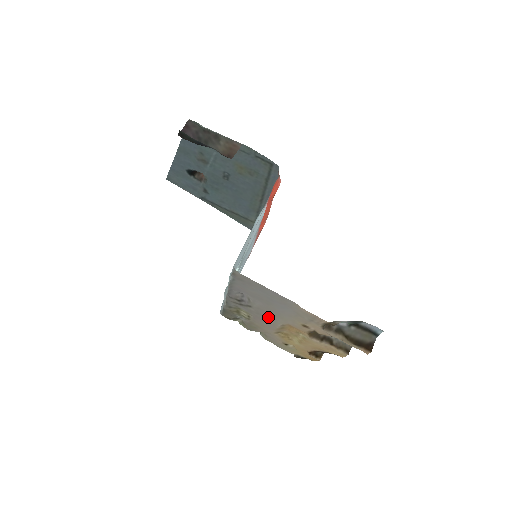
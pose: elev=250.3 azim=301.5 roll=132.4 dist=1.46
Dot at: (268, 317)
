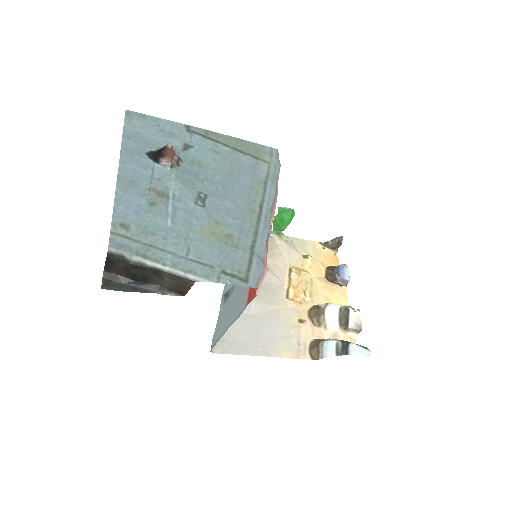
Dot at: (271, 293)
